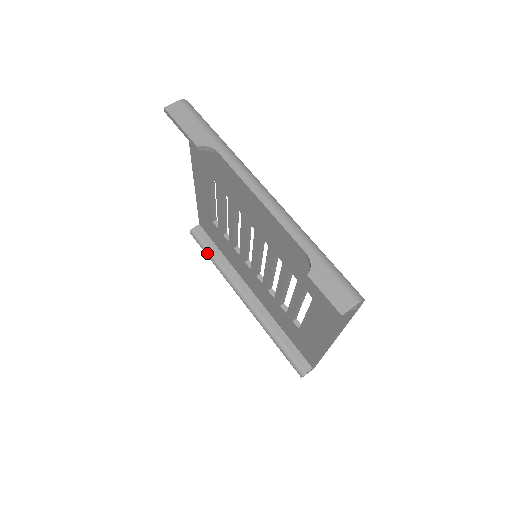
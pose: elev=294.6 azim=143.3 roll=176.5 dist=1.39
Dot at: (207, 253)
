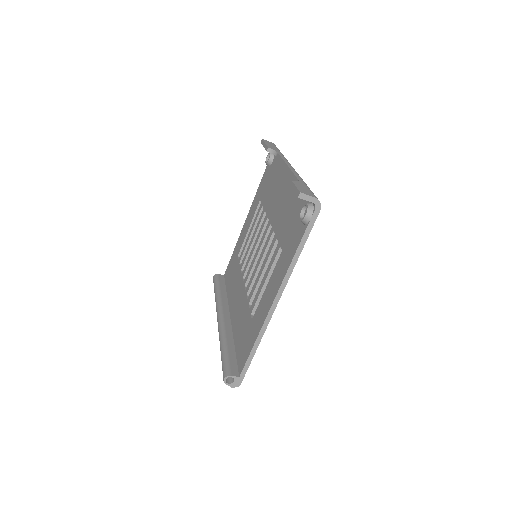
Dot at: (216, 287)
